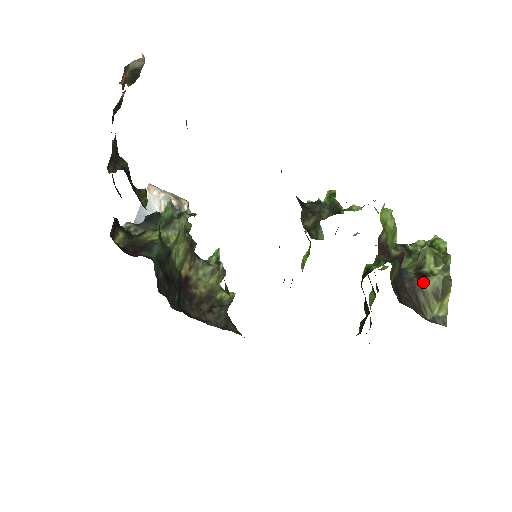
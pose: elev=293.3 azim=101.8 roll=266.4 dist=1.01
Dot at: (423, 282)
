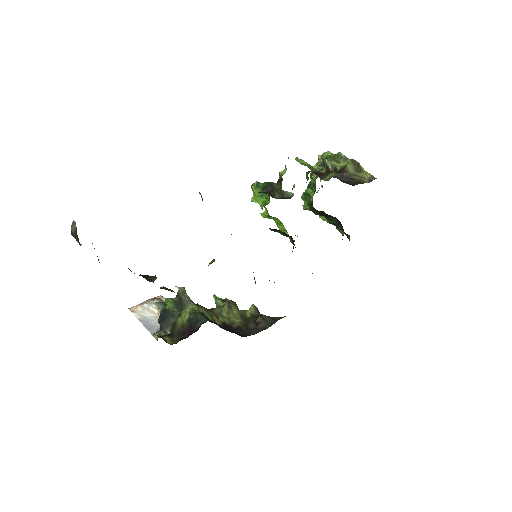
Dot at: (347, 171)
